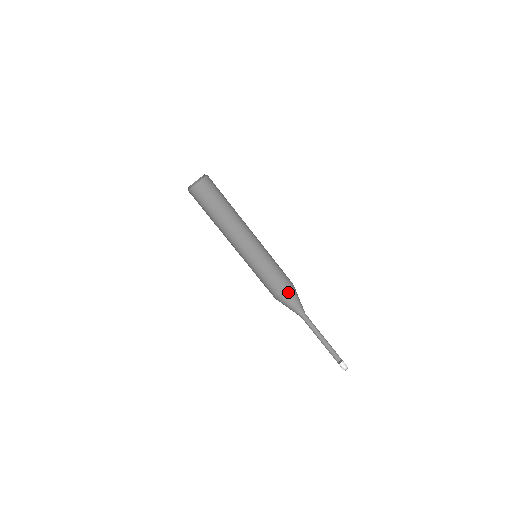
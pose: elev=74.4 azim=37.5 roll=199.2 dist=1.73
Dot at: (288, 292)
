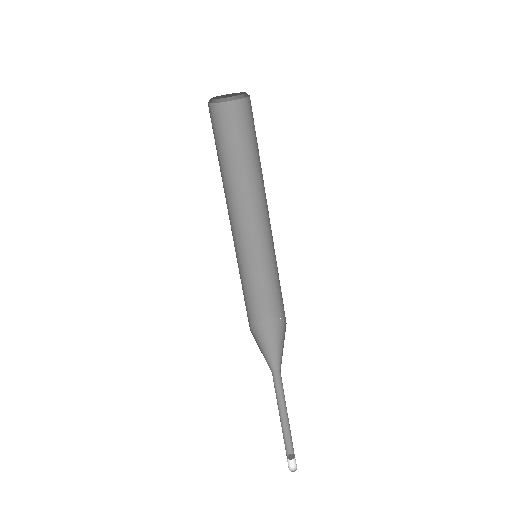
Dot at: (259, 332)
